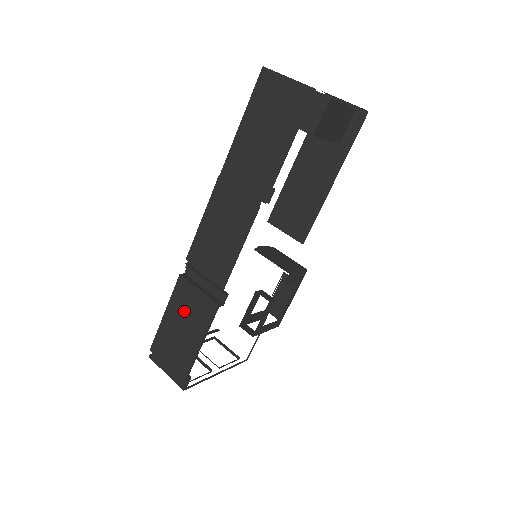
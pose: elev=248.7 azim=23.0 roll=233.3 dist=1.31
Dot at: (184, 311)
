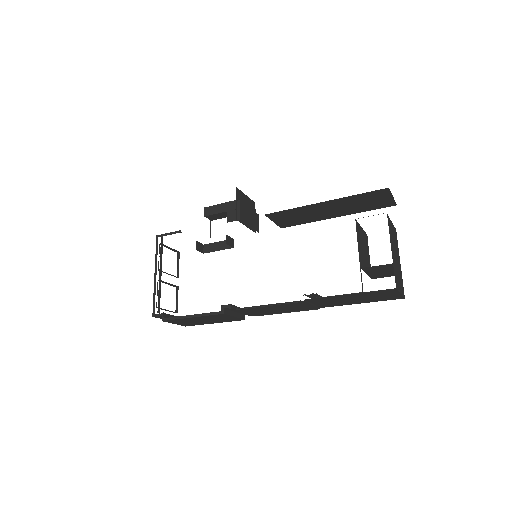
Dot at: (213, 319)
